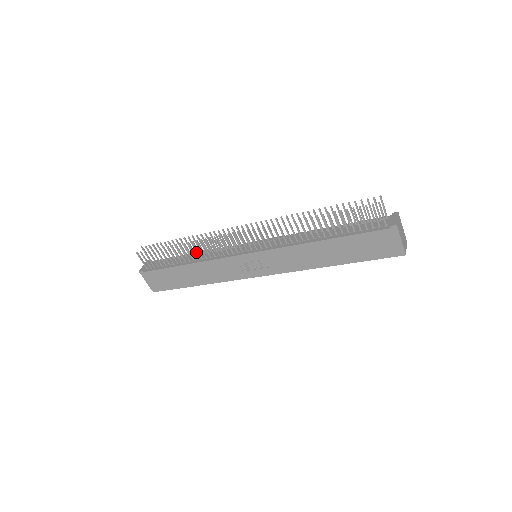
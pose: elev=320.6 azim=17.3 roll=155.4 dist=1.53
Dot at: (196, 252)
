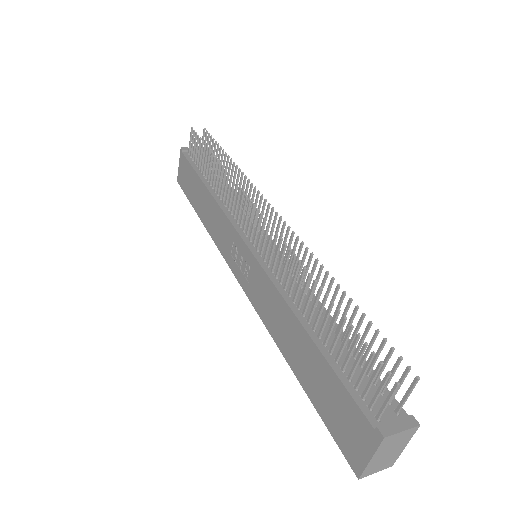
Dot at: occluded
